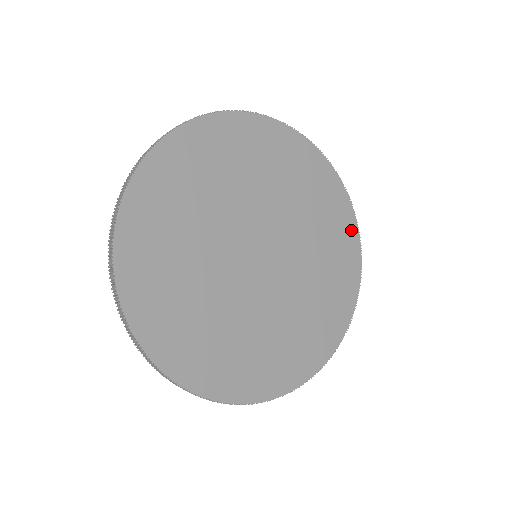
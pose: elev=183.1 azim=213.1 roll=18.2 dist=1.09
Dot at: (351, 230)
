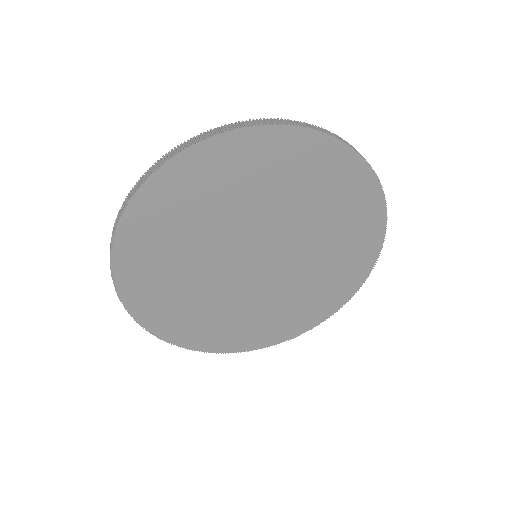
Dot at: (375, 213)
